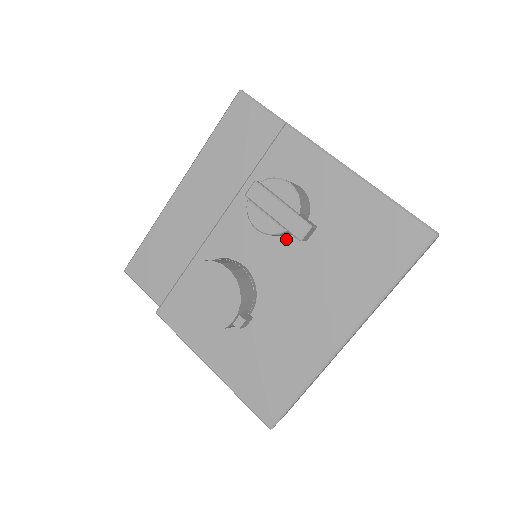
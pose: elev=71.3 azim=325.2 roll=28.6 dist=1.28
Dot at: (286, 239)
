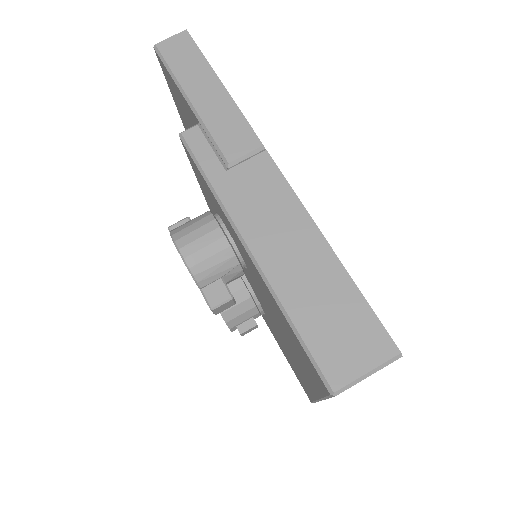
Dot at: (246, 271)
